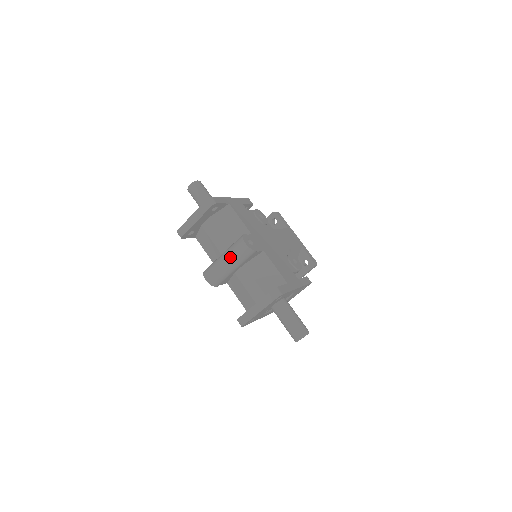
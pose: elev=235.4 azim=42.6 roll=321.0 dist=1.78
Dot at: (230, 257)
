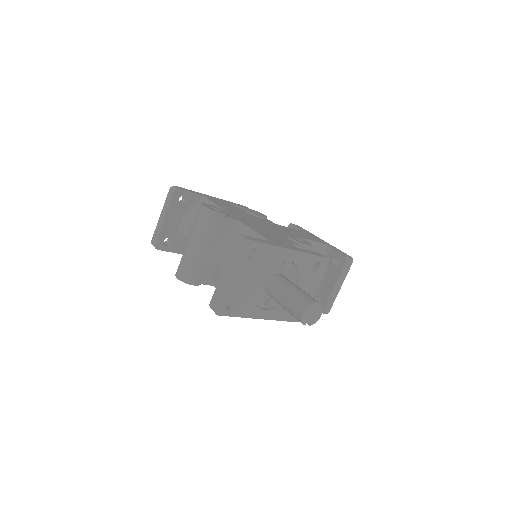
Dot at: (193, 233)
